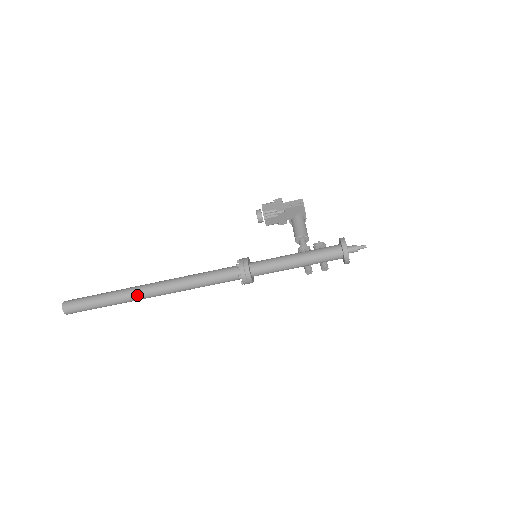
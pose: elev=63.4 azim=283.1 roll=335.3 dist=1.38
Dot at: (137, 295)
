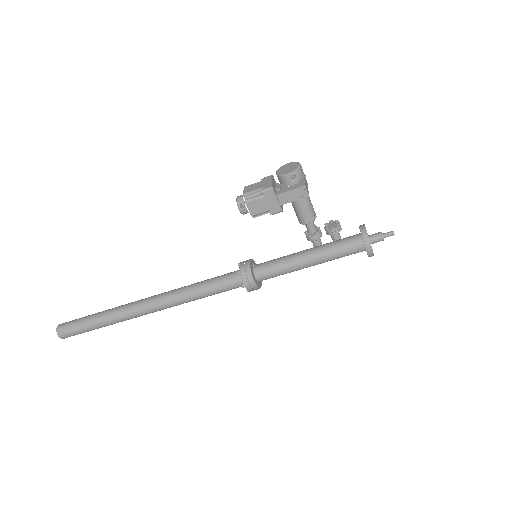
Dot at: occluded
